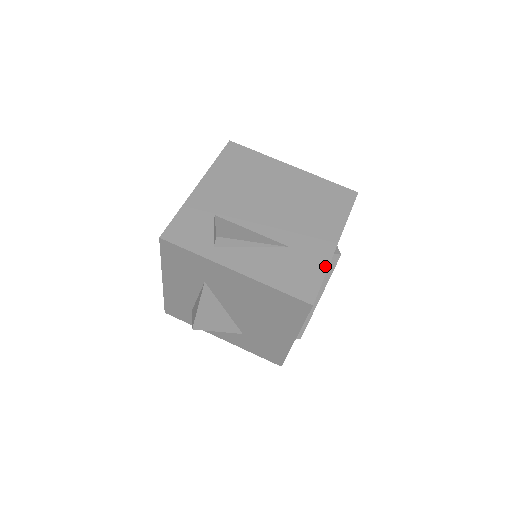
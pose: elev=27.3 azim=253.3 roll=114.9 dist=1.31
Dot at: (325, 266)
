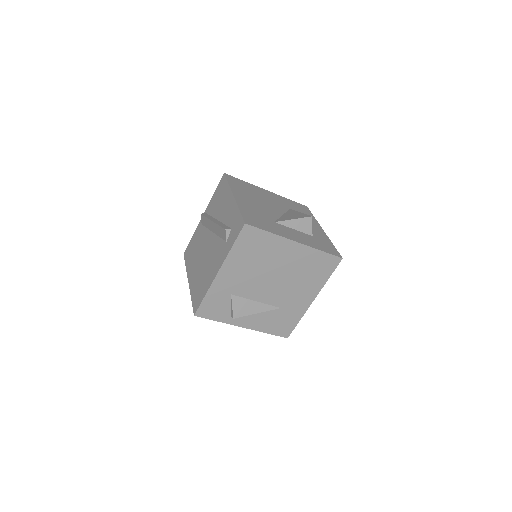
Dot at: (301, 316)
